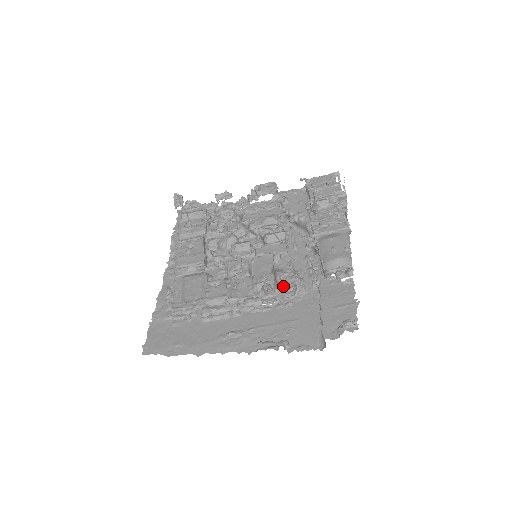
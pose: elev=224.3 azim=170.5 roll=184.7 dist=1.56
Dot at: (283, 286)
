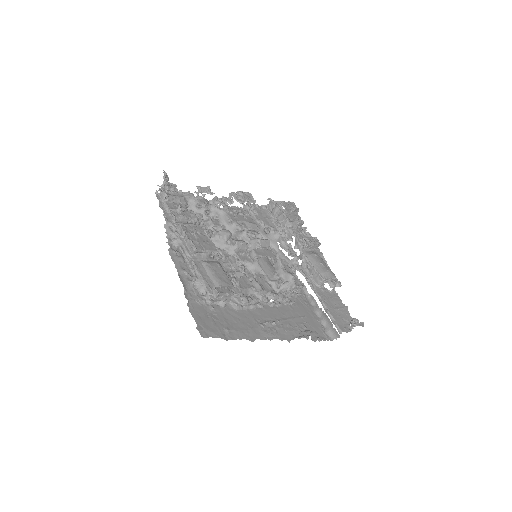
Dot at: (298, 286)
